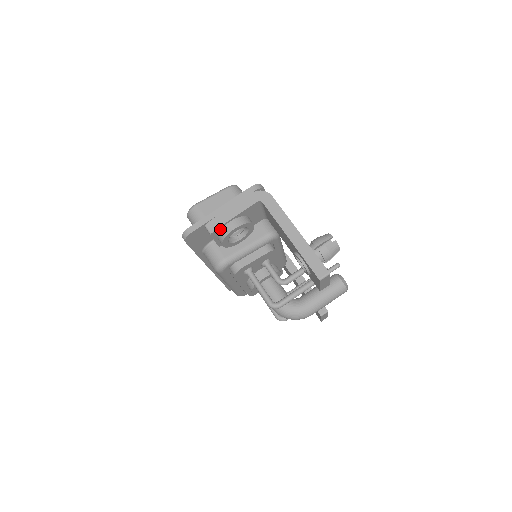
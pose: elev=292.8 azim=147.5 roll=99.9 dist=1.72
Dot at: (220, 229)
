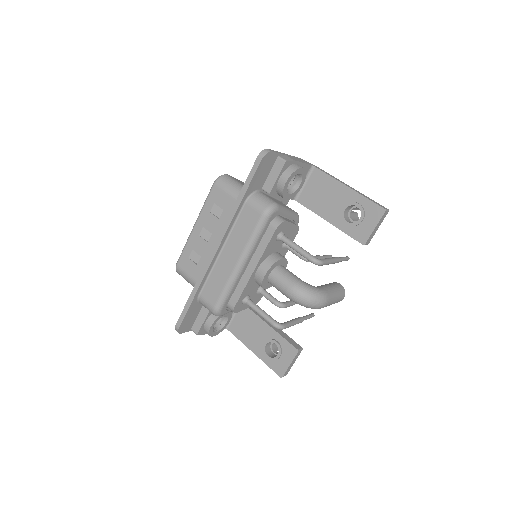
Dot at: (289, 165)
